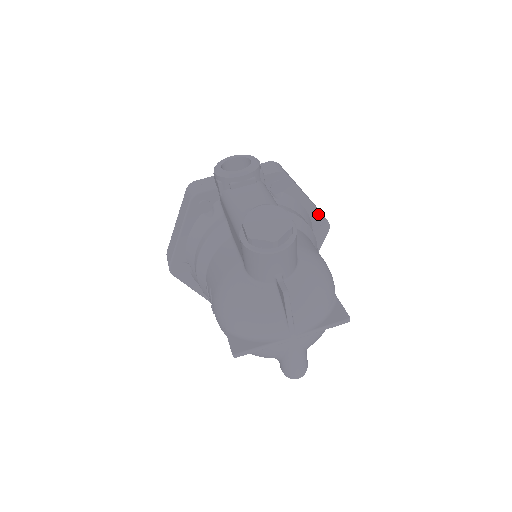
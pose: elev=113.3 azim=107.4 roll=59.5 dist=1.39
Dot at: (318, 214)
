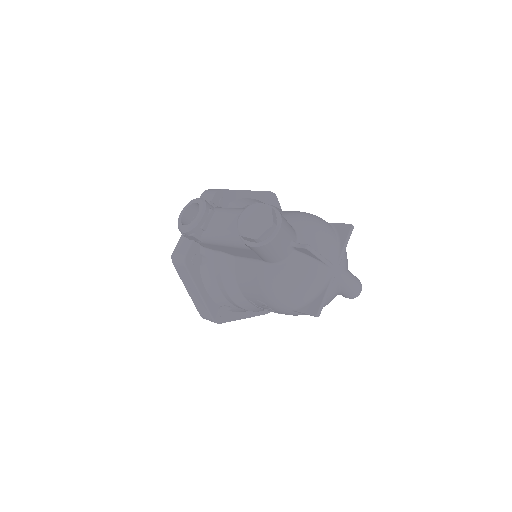
Dot at: (261, 194)
